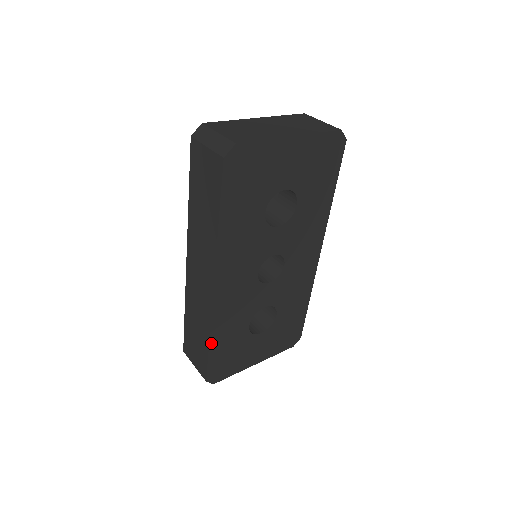
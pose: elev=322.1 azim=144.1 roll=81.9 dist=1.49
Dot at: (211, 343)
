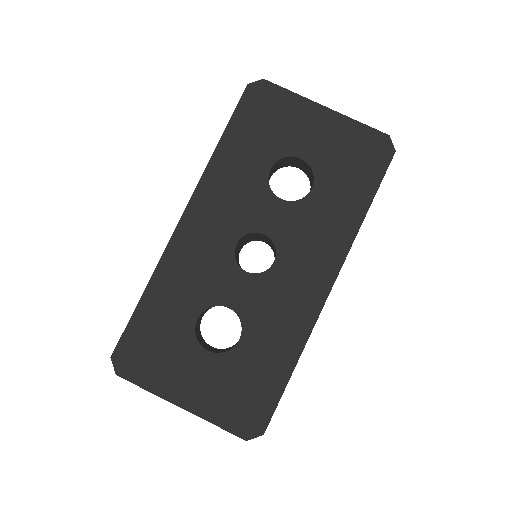
Dot at: (145, 296)
